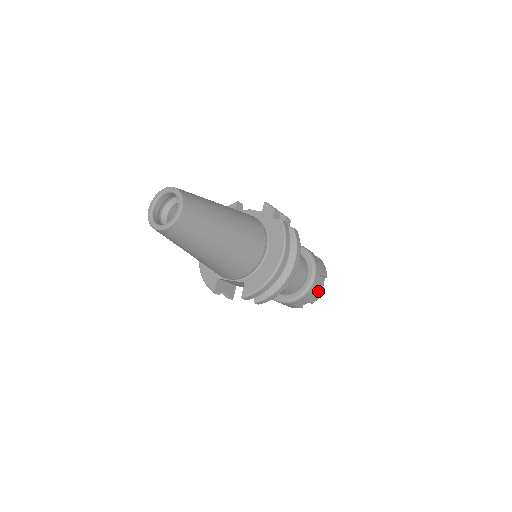
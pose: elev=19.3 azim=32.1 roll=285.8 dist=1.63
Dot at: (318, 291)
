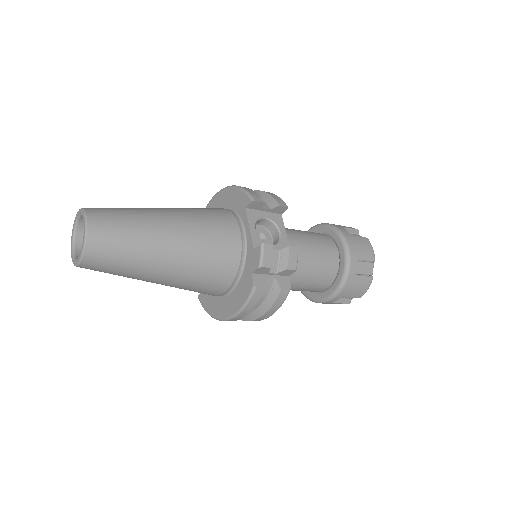
Dot at: occluded
